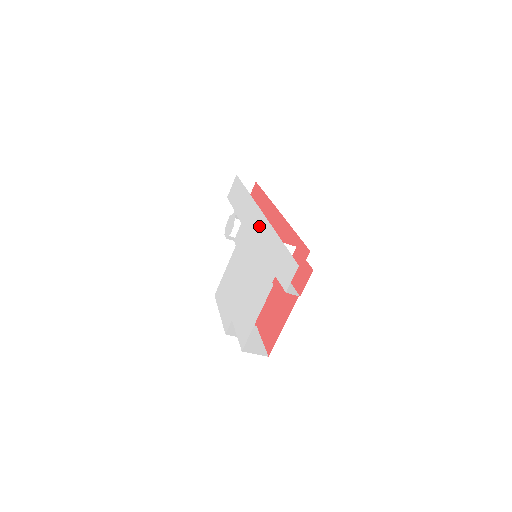
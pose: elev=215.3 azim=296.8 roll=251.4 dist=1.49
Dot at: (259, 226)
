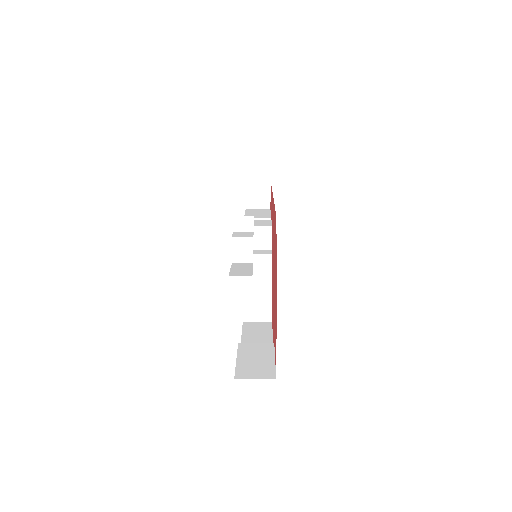
Dot at: occluded
